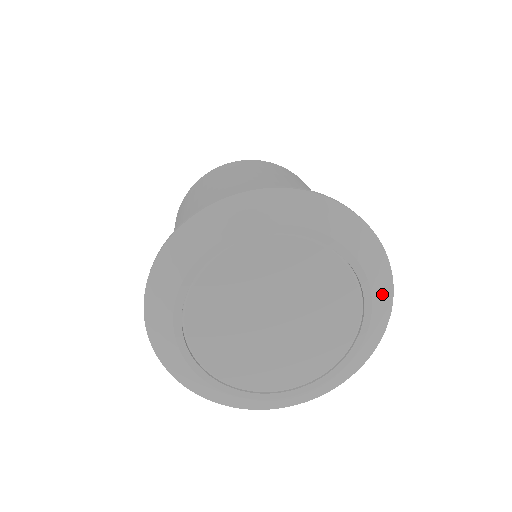
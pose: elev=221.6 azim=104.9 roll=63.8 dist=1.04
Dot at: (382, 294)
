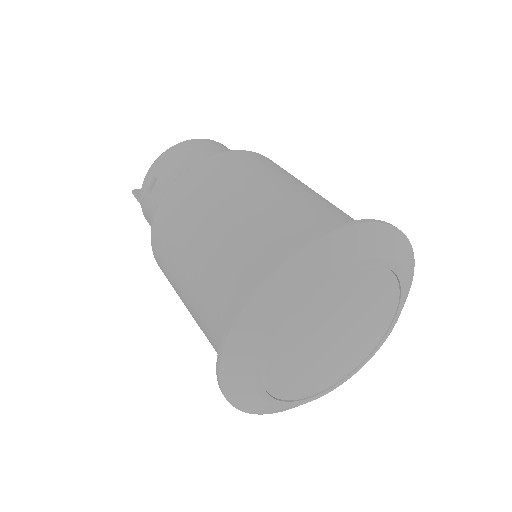
Dot at: (409, 284)
